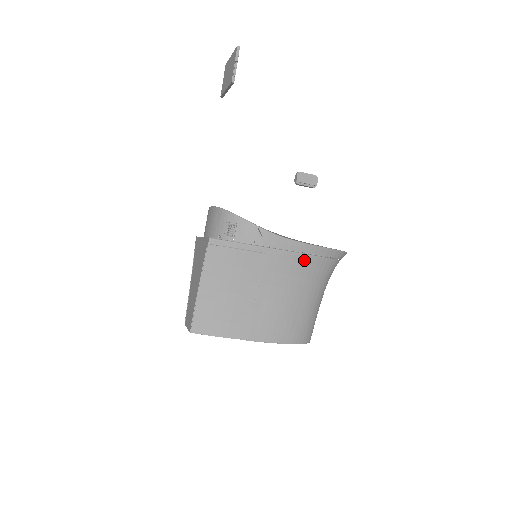
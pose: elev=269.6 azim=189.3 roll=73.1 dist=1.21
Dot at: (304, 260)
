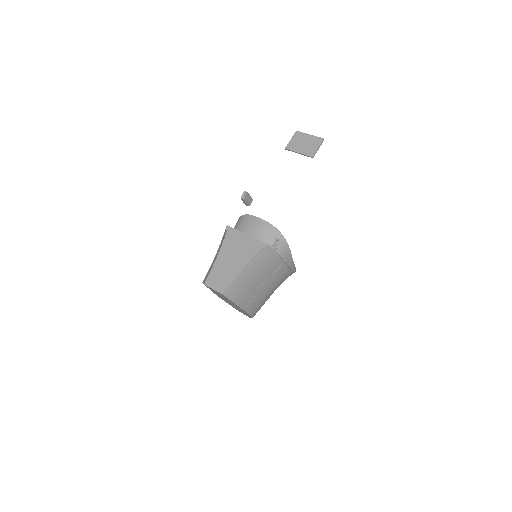
Dot at: (288, 274)
